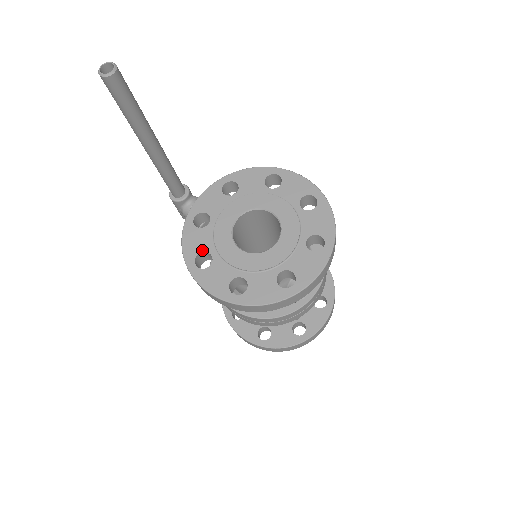
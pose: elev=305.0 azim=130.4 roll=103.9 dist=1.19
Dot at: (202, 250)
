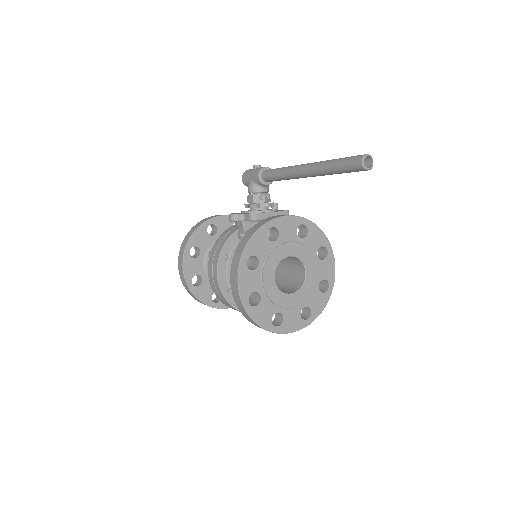
Dot at: (257, 255)
